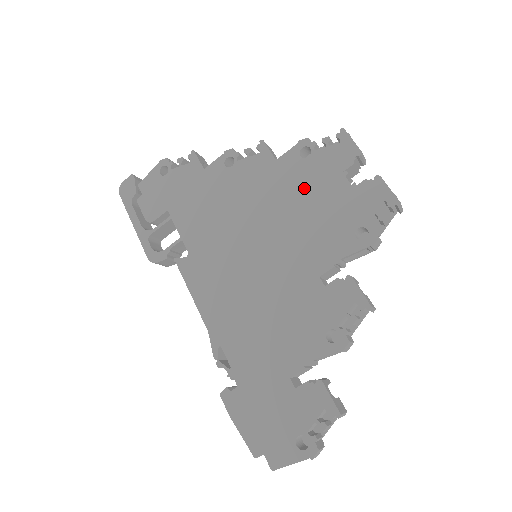
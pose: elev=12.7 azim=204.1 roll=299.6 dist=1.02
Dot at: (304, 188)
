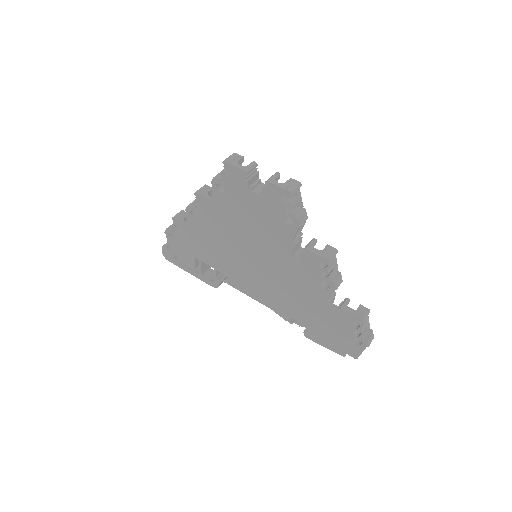
Dot at: (239, 210)
